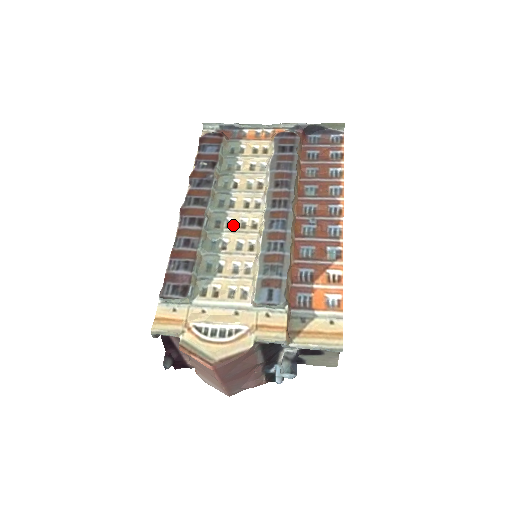
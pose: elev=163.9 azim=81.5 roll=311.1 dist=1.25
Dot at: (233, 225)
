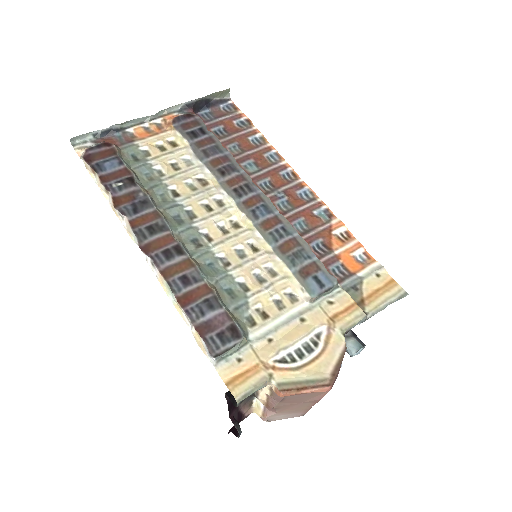
Dot at: (213, 236)
